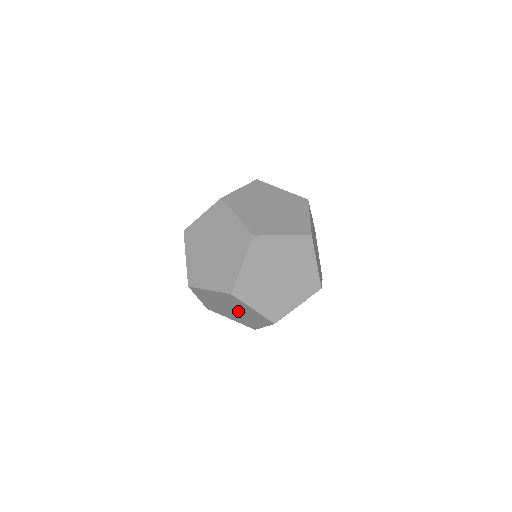
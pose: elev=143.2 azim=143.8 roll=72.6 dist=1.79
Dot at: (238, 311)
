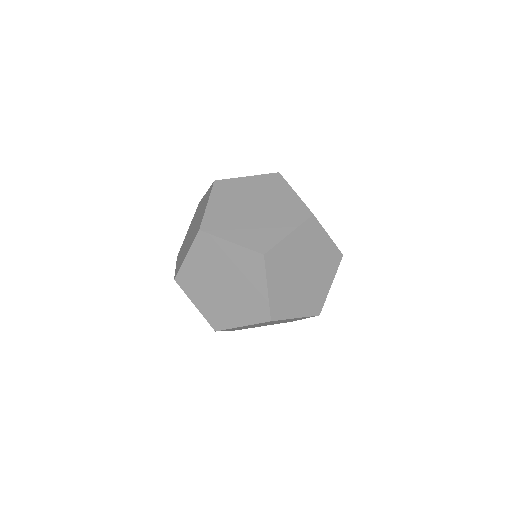
Dot at: occluded
